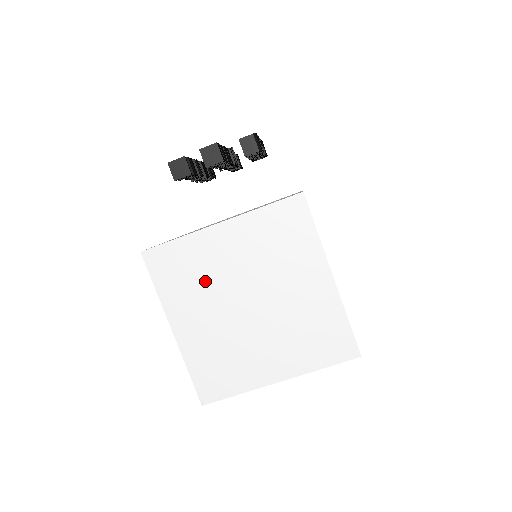
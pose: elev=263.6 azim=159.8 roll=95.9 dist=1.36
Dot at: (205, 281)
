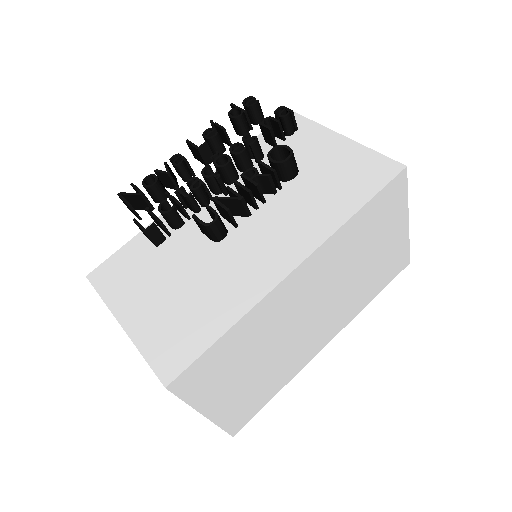
Dot at: occluded
